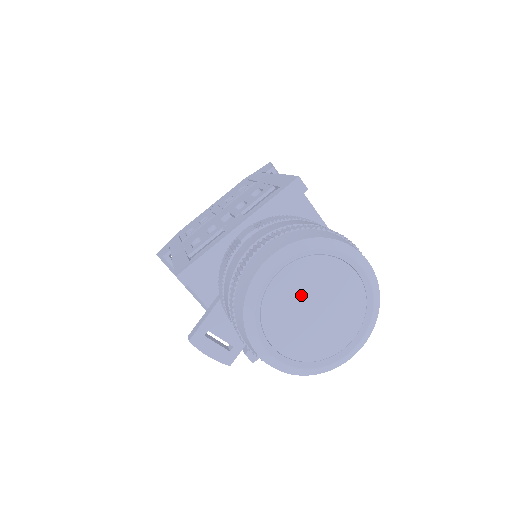
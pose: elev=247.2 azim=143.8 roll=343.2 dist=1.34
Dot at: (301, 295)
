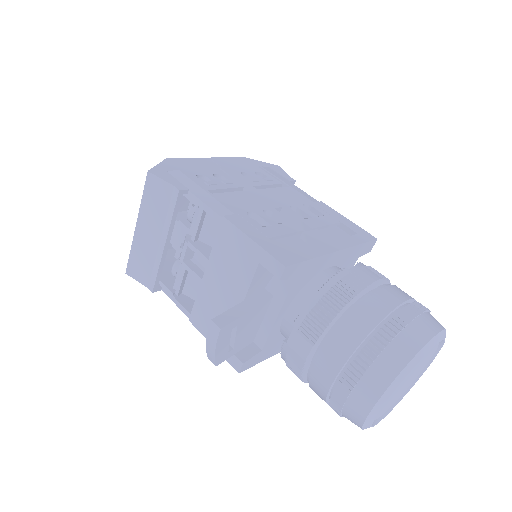
Dot at: (416, 369)
